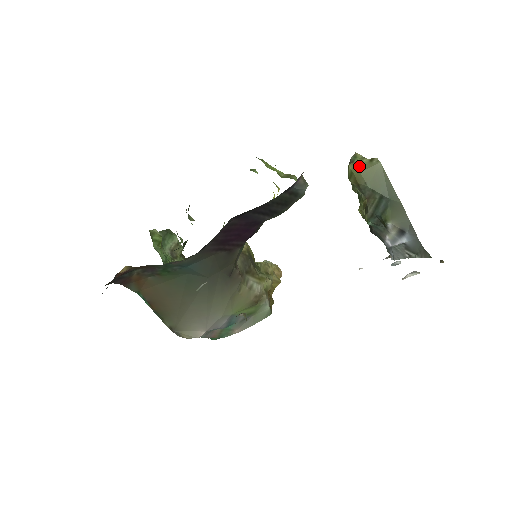
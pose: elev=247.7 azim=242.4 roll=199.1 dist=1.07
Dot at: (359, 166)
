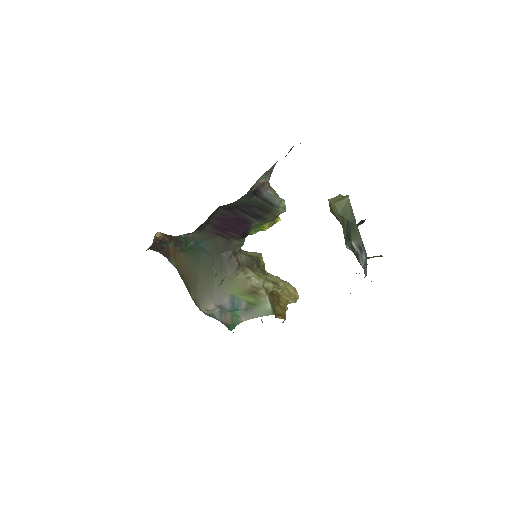
Dot at: (335, 200)
